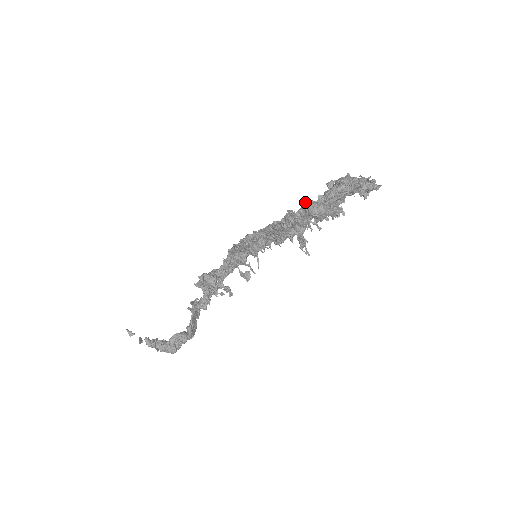
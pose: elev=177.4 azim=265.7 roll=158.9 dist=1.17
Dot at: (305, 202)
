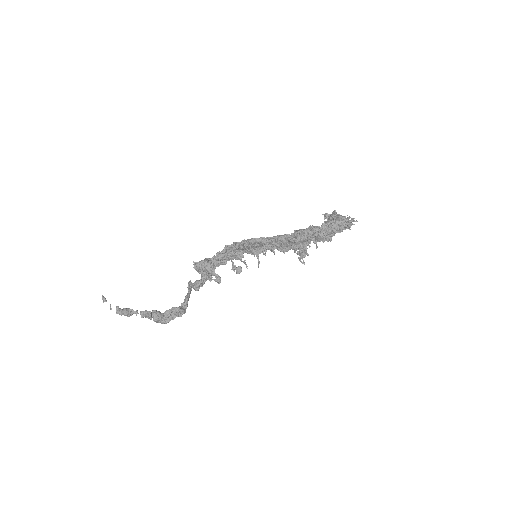
Dot at: (313, 226)
